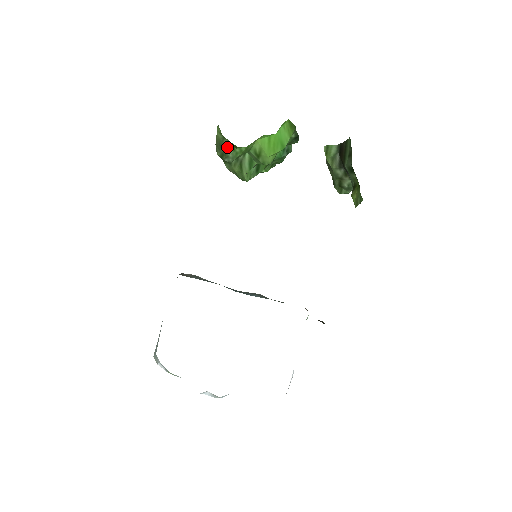
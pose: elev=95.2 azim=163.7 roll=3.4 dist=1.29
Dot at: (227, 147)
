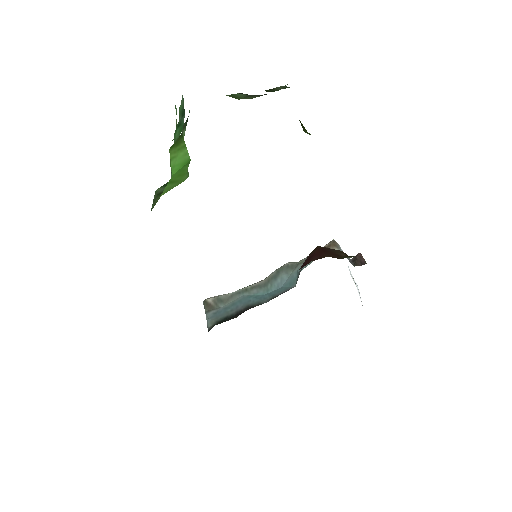
Dot at: occluded
